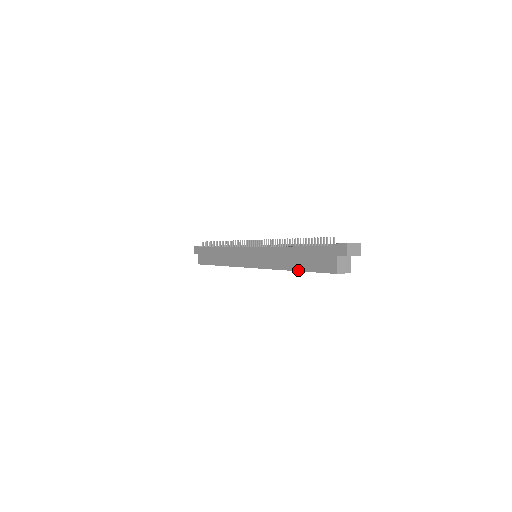
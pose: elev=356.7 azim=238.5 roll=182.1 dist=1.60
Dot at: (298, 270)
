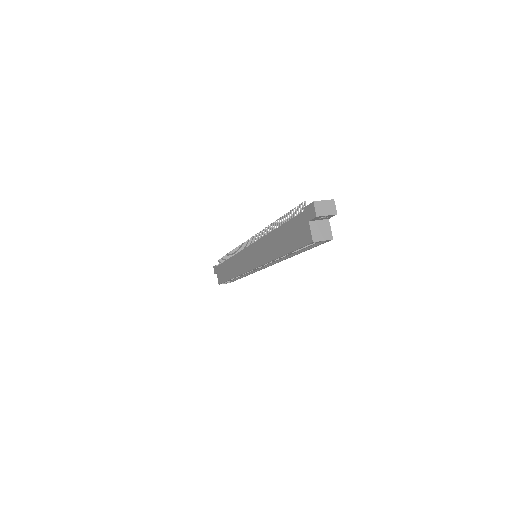
Dot at: (283, 254)
